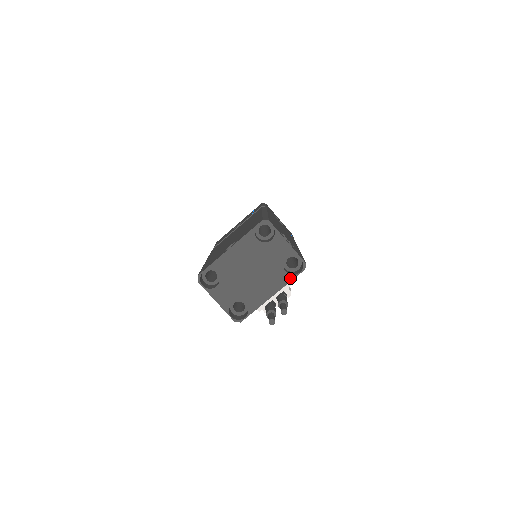
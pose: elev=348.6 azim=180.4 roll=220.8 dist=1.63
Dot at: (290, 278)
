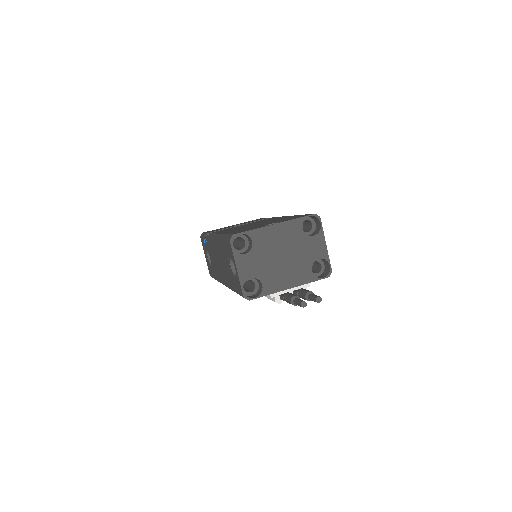
Dot at: (313, 279)
